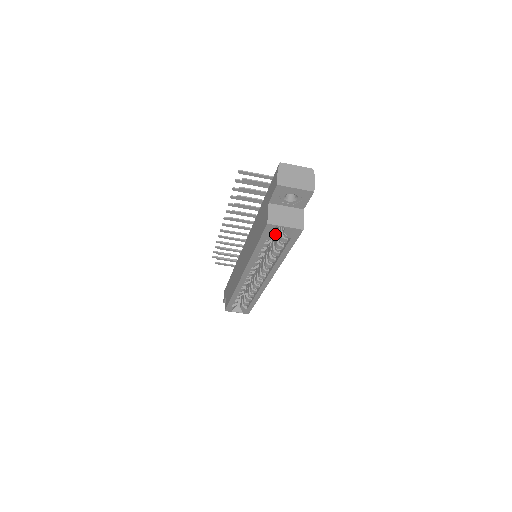
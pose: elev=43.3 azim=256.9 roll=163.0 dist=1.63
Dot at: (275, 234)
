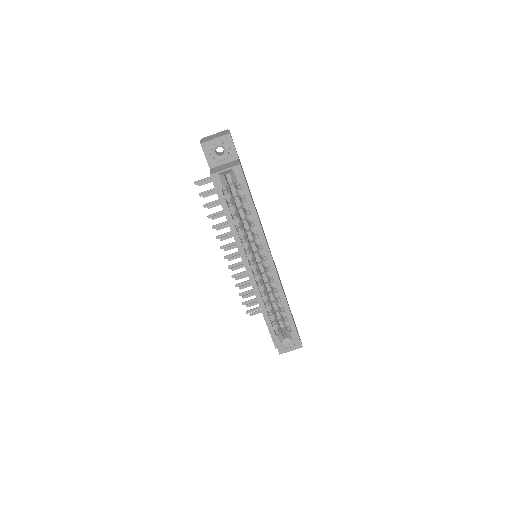
Dot at: occluded
